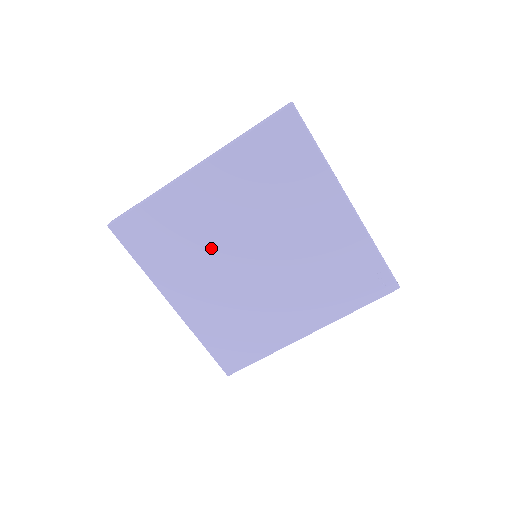
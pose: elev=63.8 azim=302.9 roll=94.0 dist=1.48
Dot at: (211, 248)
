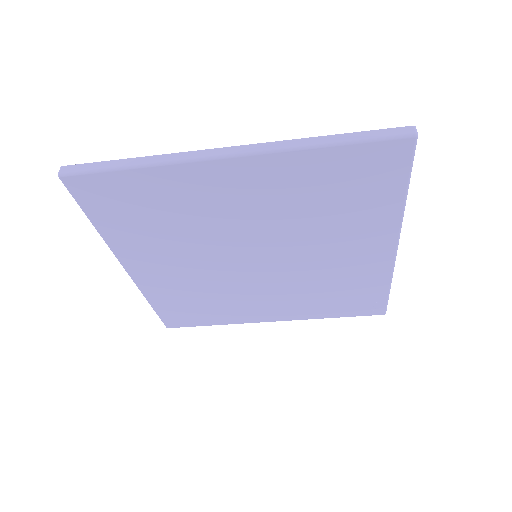
Dot at: (205, 239)
